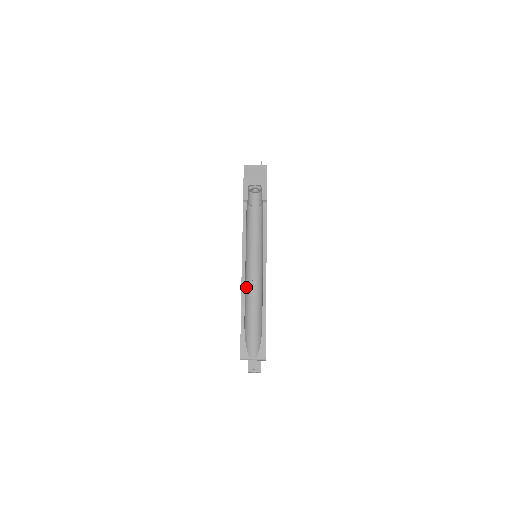
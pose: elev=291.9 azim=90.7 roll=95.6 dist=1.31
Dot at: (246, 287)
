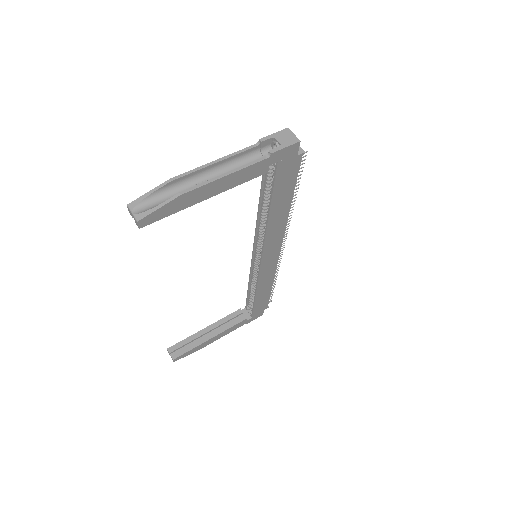
Dot at: (190, 179)
